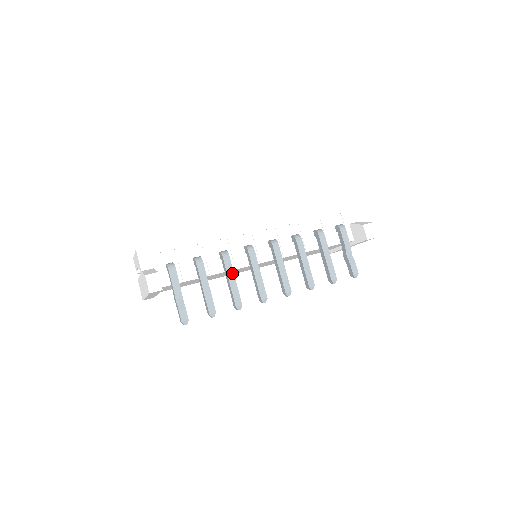
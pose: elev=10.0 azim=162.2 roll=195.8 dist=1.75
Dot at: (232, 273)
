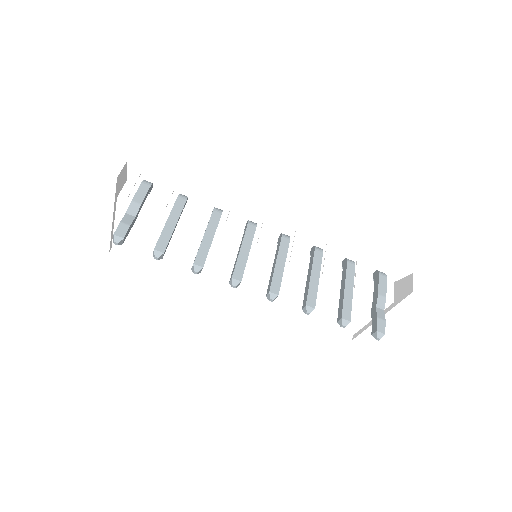
Dot at: (214, 230)
